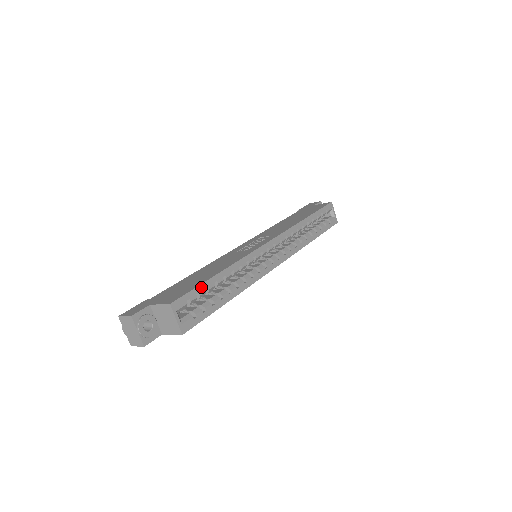
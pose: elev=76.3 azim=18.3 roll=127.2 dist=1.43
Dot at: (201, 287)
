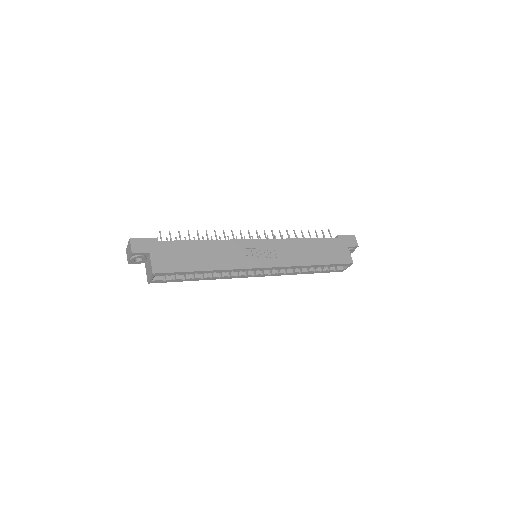
Dot at: (183, 273)
